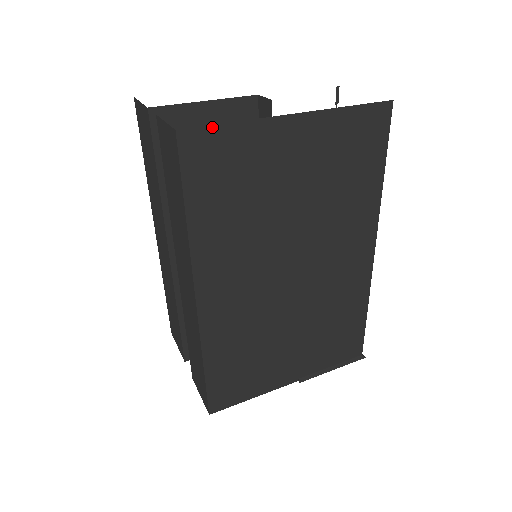
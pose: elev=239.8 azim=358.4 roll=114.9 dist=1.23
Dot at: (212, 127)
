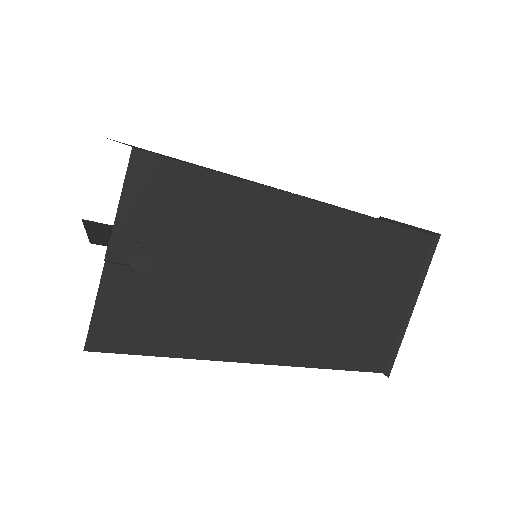
Dot at: occluded
